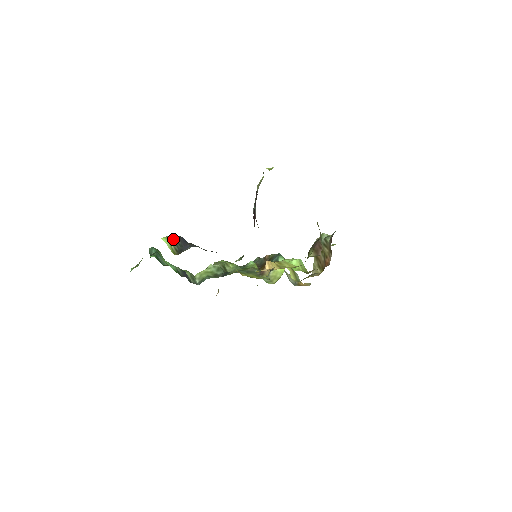
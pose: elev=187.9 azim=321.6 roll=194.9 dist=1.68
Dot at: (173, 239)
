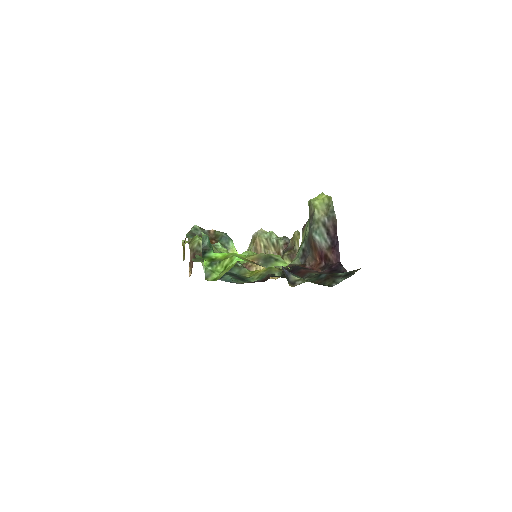
Dot at: occluded
